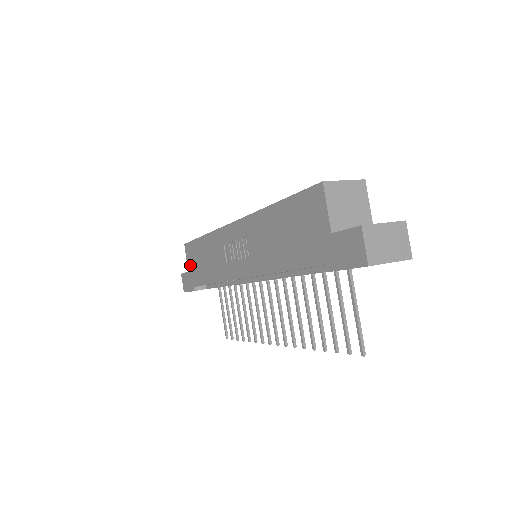
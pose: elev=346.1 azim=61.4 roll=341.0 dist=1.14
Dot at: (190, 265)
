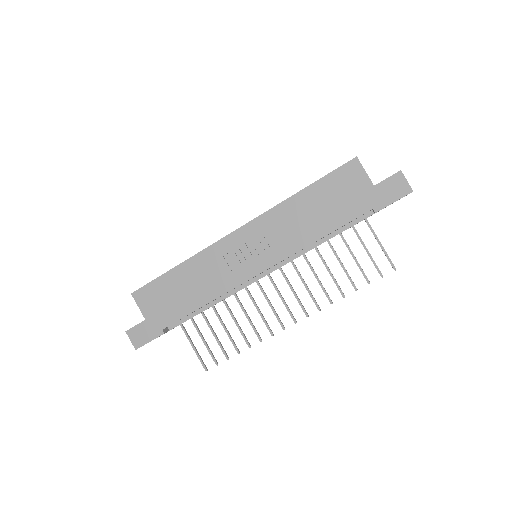
Dot at: (150, 310)
